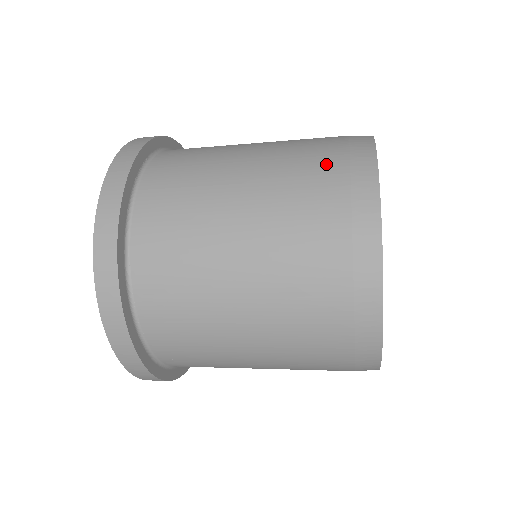
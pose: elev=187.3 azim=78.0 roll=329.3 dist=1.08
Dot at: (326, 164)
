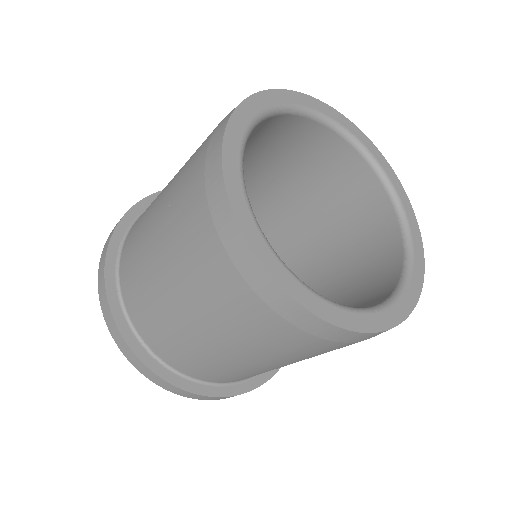
Dot at: (192, 178)
